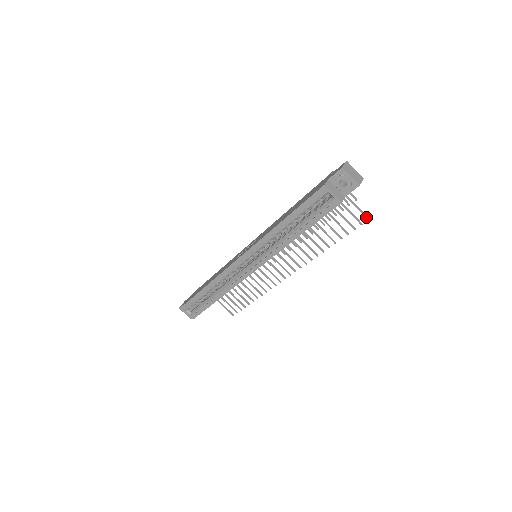
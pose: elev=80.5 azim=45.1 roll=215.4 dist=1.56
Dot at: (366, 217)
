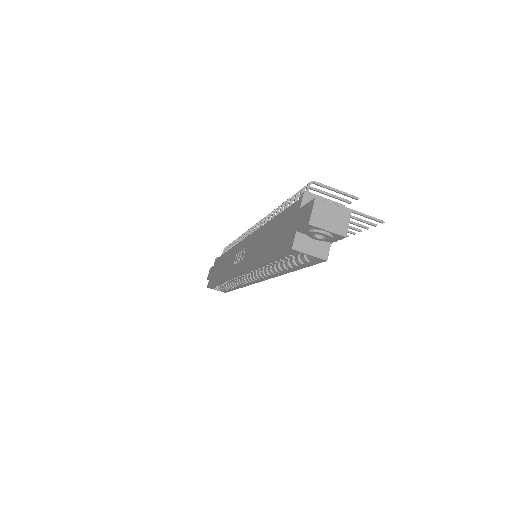
Dot at: (378, 221)
